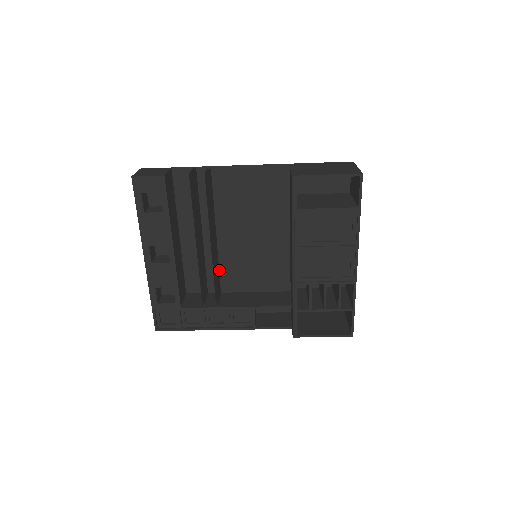
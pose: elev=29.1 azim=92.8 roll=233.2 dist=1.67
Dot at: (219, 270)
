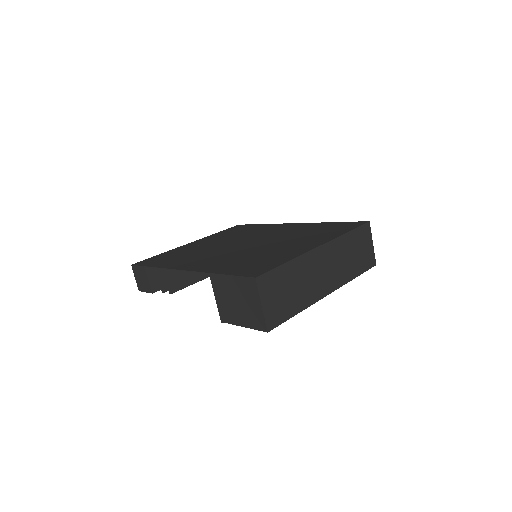
Dot at: occluded
